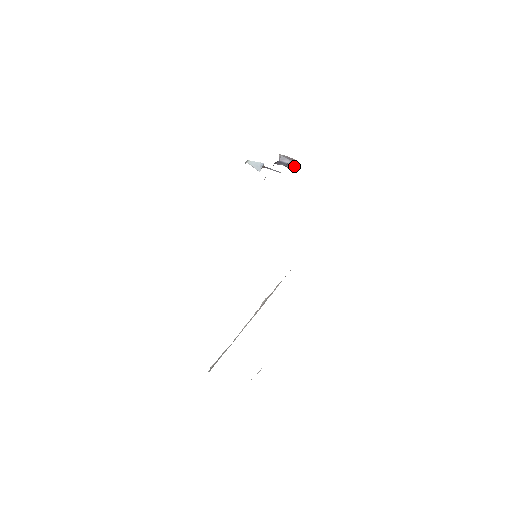
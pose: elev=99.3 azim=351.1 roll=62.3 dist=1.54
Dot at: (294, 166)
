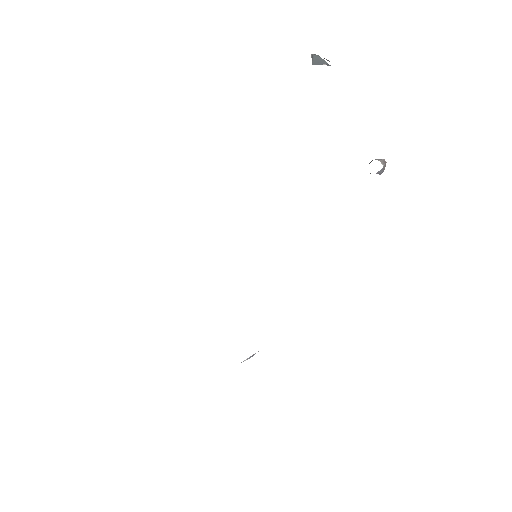
Dot at: occluded
